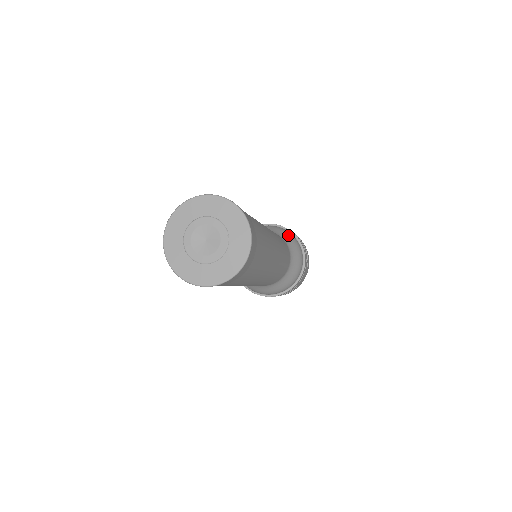
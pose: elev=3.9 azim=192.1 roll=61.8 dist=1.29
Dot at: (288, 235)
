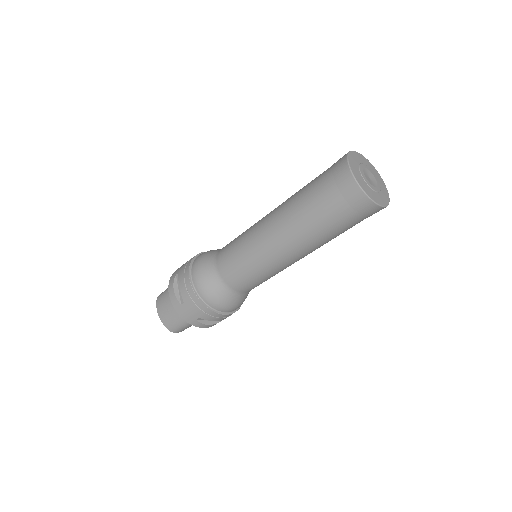
Dot at: occluded
